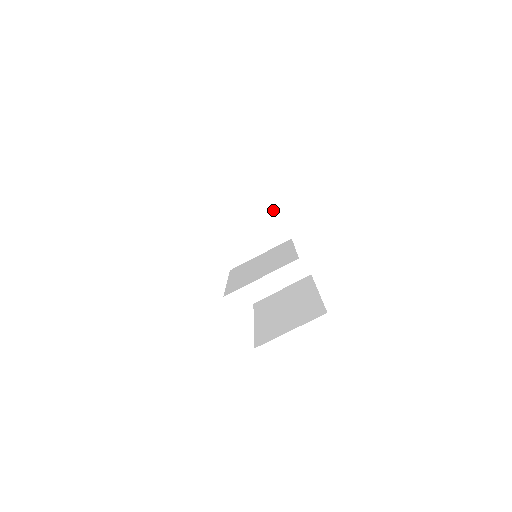
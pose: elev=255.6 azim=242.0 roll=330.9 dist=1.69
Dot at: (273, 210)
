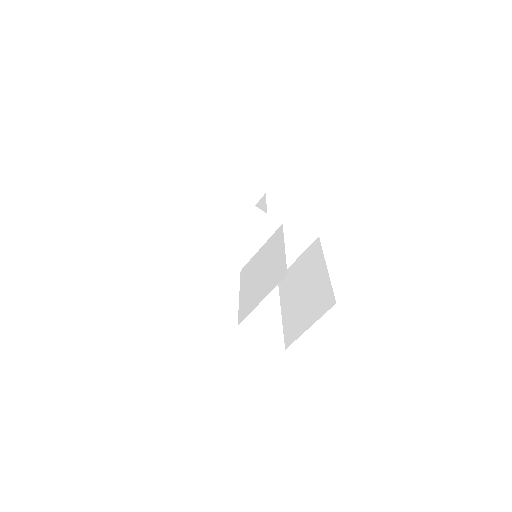
Dot at: (252, 208)
